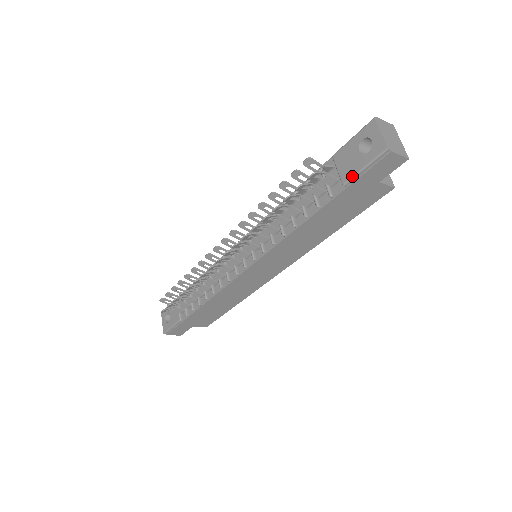
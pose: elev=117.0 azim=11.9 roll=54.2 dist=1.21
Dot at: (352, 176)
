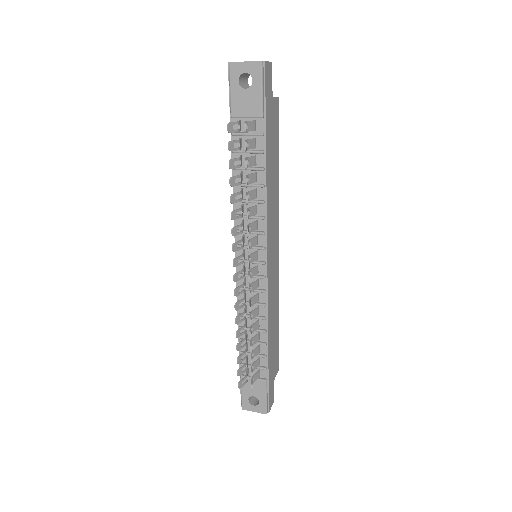
Dot at: (261, 104)
